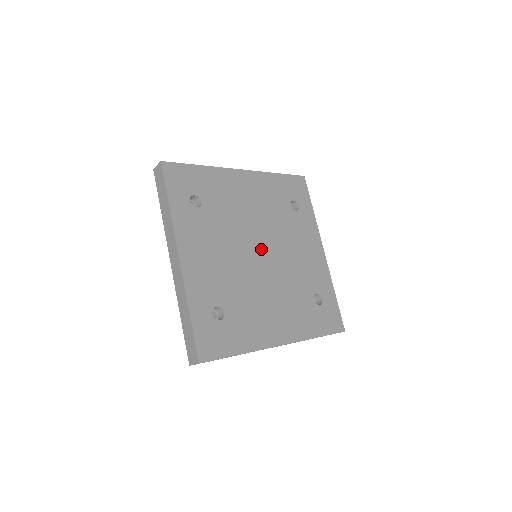
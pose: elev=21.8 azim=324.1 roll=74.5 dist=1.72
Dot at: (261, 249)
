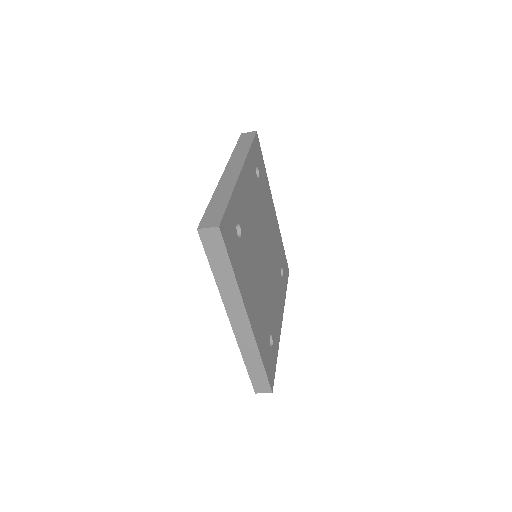
Dot at: (265, 254)
